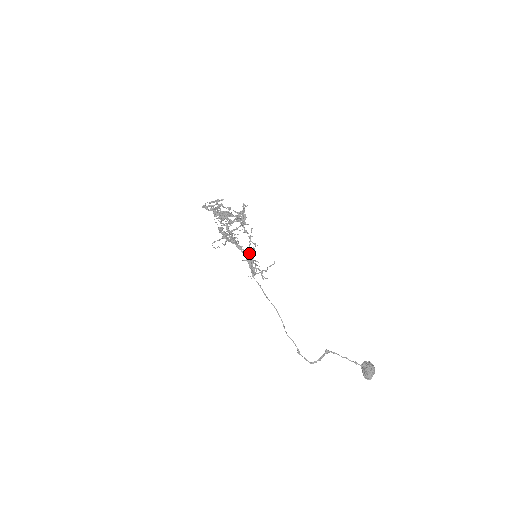
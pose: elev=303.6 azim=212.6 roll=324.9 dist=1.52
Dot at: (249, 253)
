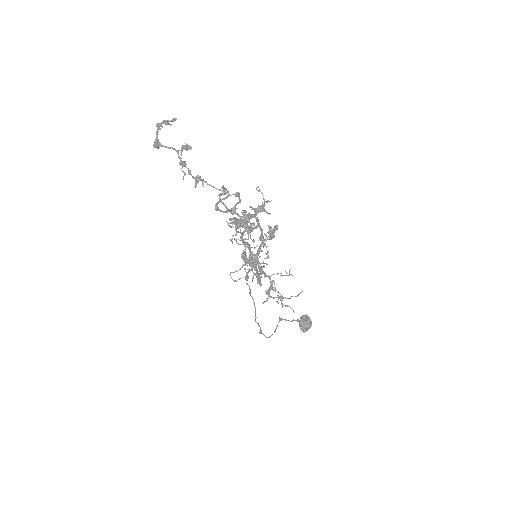
Dot at: occluded
